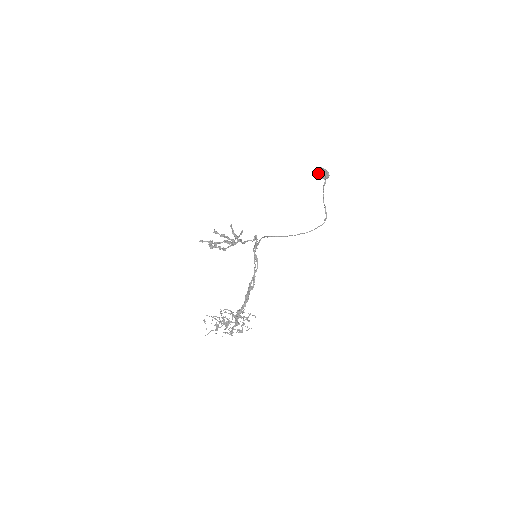
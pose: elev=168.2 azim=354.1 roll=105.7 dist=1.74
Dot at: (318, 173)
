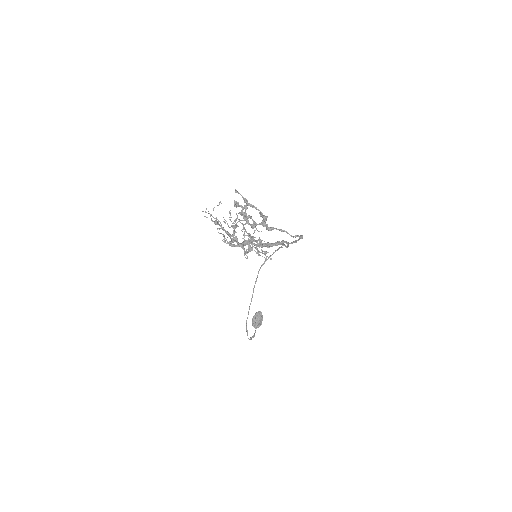
Dot at: (258, 314)
